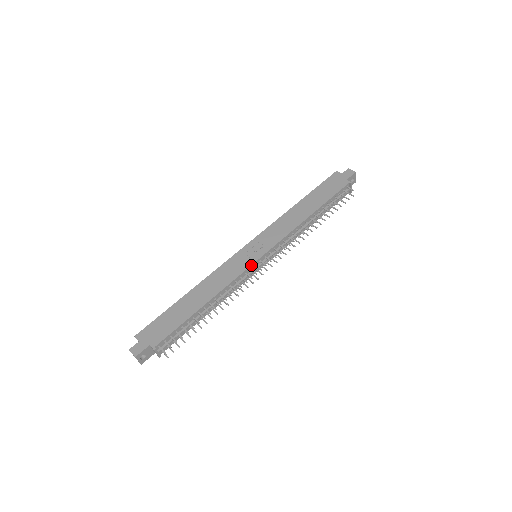
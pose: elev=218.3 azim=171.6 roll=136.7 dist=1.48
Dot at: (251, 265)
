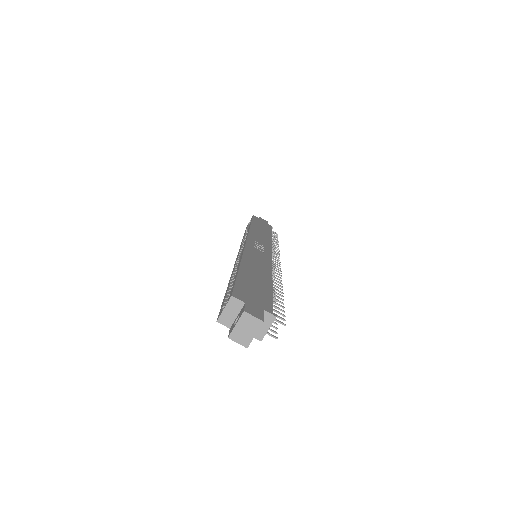
Dot at: occluded
